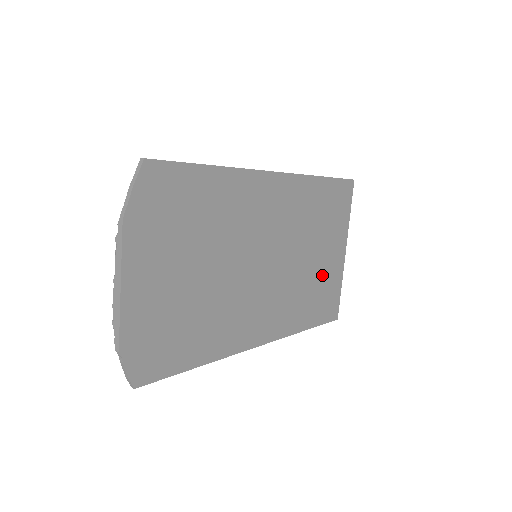
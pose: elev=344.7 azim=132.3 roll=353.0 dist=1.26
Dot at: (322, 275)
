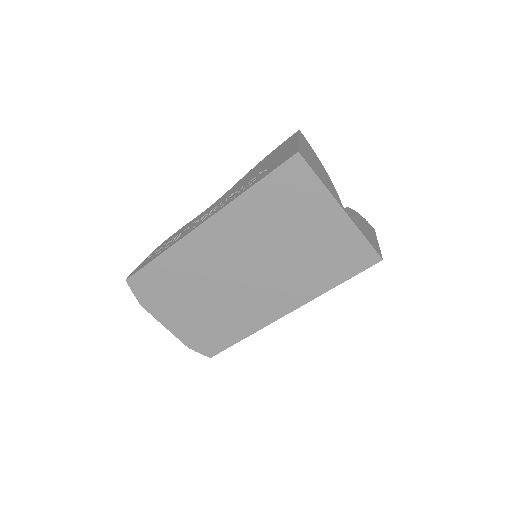
Dot at: (322, 244)
